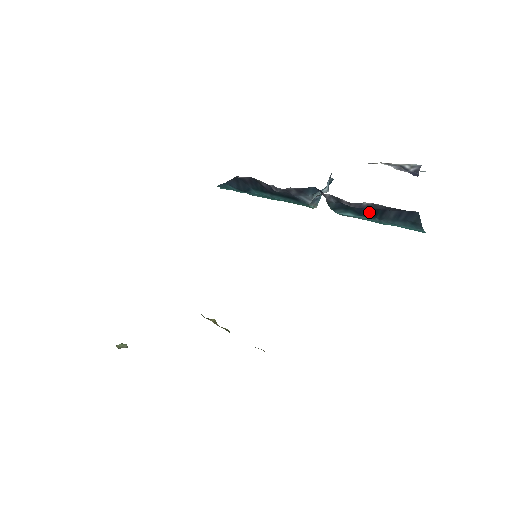
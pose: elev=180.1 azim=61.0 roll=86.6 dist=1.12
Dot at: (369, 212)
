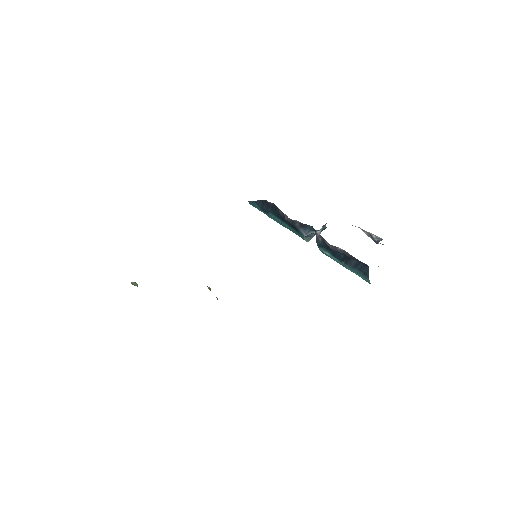
Dot at: (340, 256)
